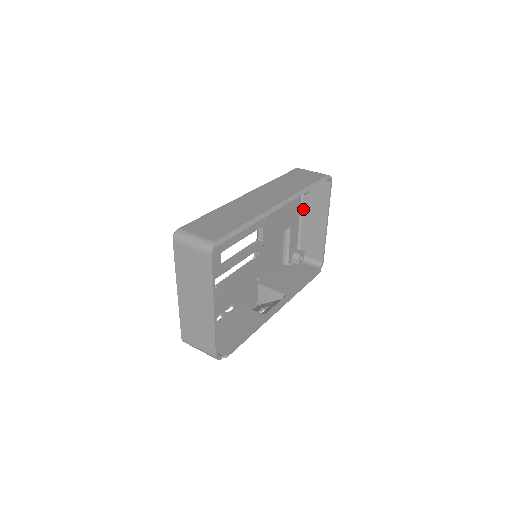
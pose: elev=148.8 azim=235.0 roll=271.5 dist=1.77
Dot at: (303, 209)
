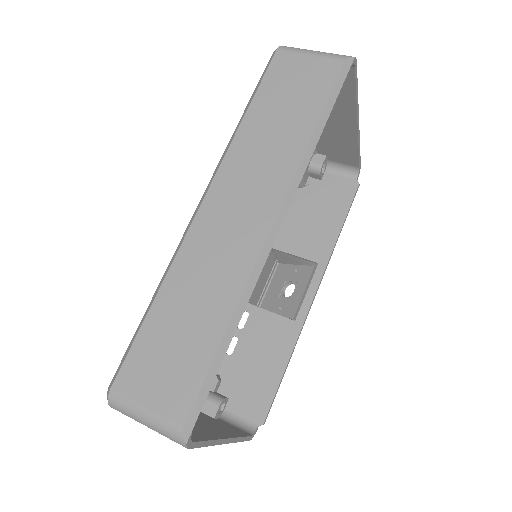
Dot at: occluded
